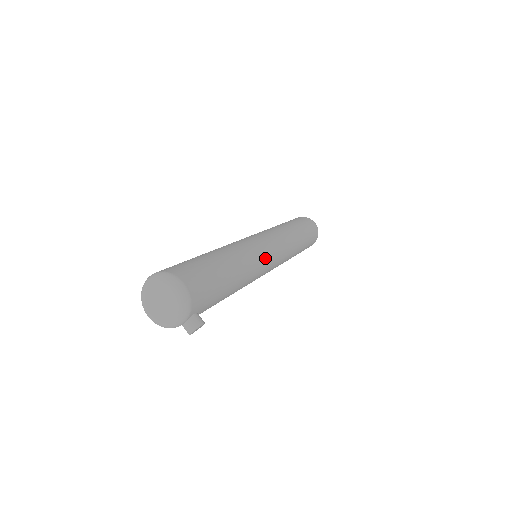
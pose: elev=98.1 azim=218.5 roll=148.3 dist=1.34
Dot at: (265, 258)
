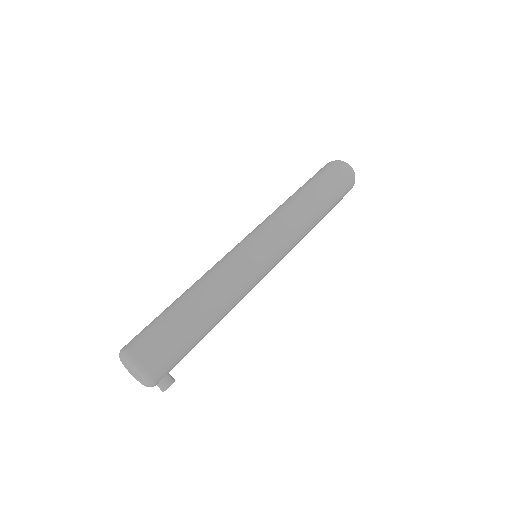
Dot at: (255, 274)
